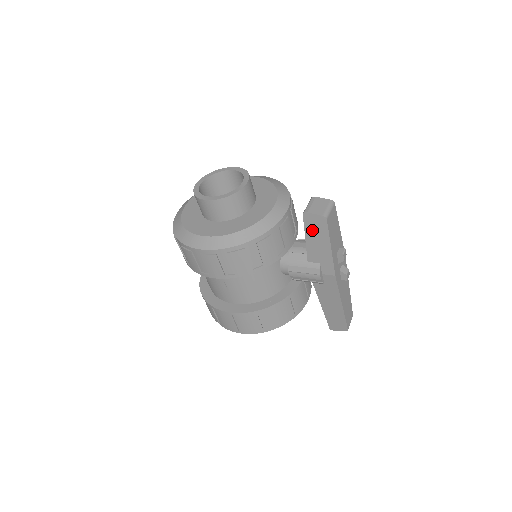
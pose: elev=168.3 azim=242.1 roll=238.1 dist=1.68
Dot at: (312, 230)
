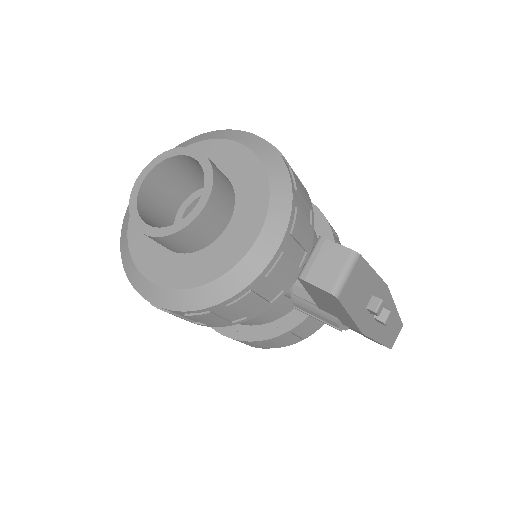
Dot at: (317, 294)
